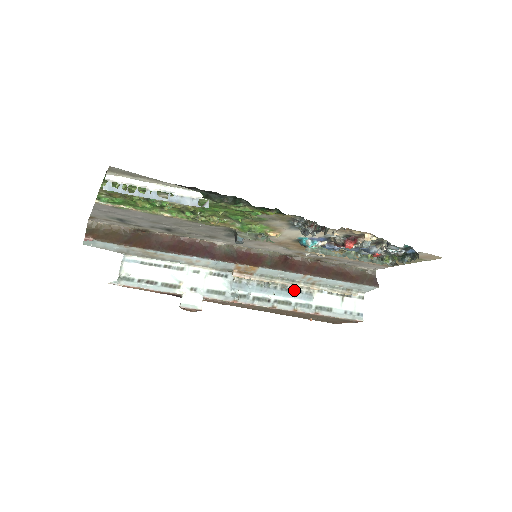
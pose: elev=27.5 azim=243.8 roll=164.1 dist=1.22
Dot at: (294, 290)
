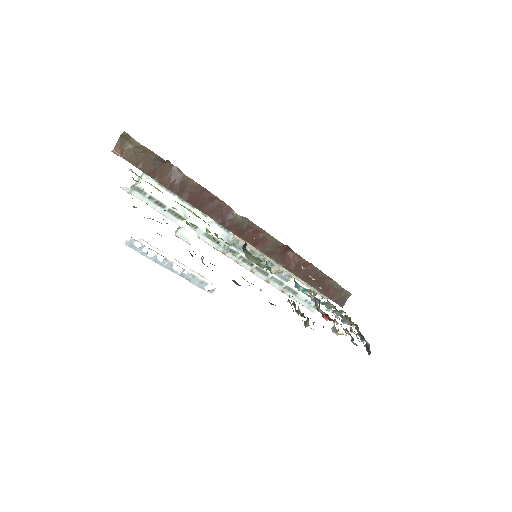
Dot at: (278, 269)
